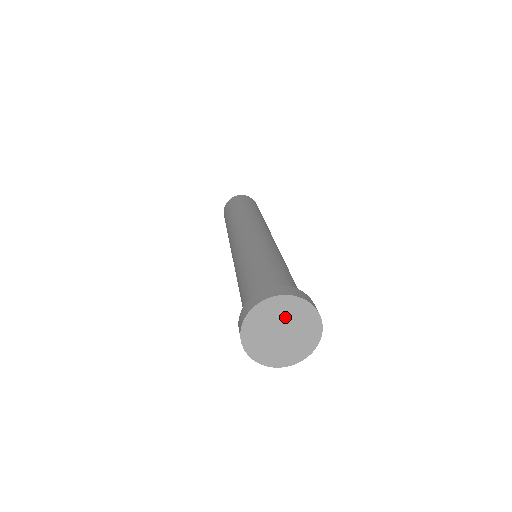
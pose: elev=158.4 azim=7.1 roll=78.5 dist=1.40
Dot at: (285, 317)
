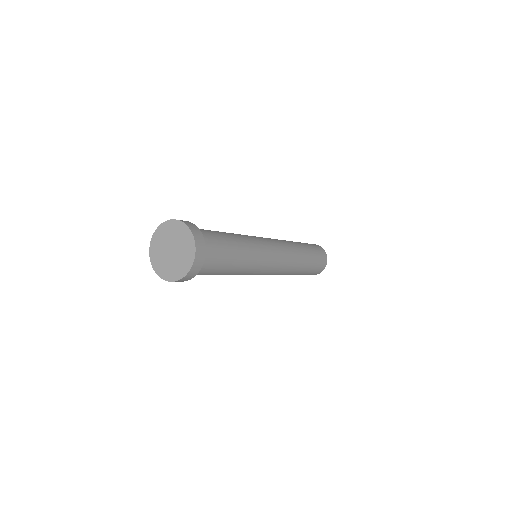
Dot at: (179, 241)
